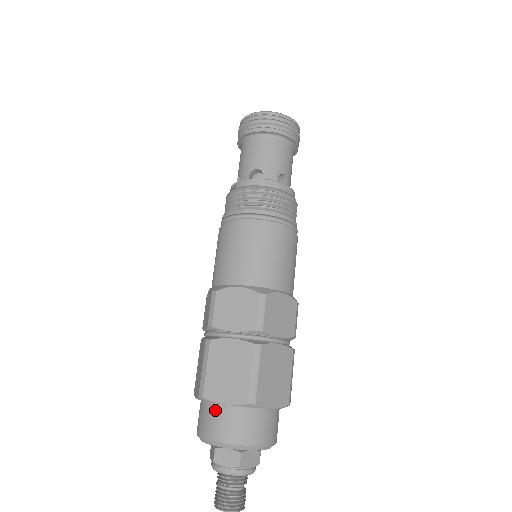
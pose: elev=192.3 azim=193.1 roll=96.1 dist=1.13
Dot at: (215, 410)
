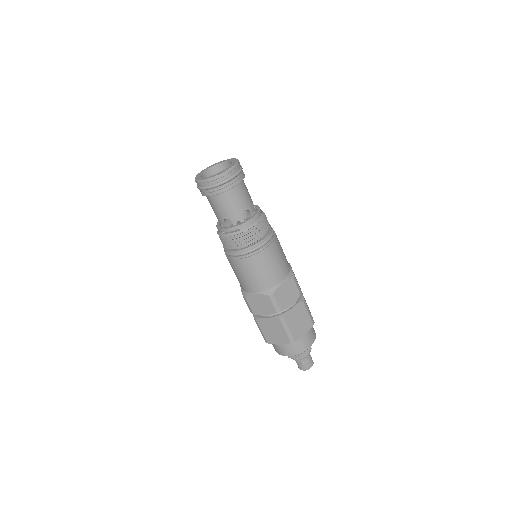
Dot at: (299, 340)
